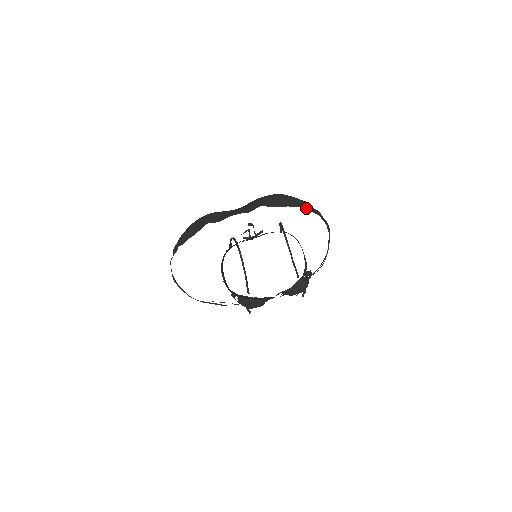
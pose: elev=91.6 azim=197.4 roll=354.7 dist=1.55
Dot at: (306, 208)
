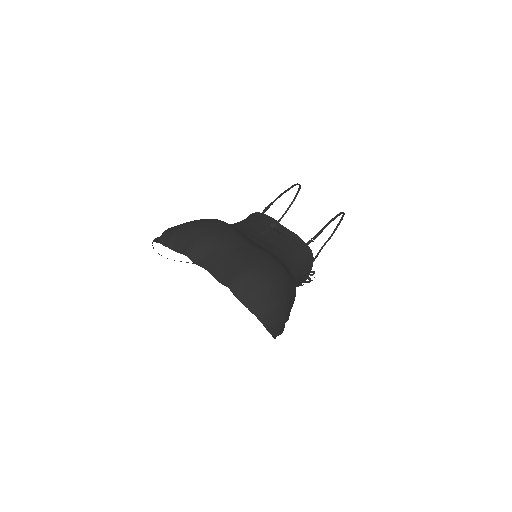
Dot at: (260, 321)
